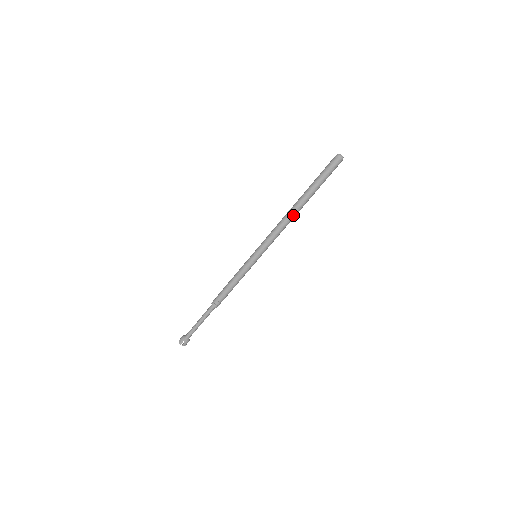
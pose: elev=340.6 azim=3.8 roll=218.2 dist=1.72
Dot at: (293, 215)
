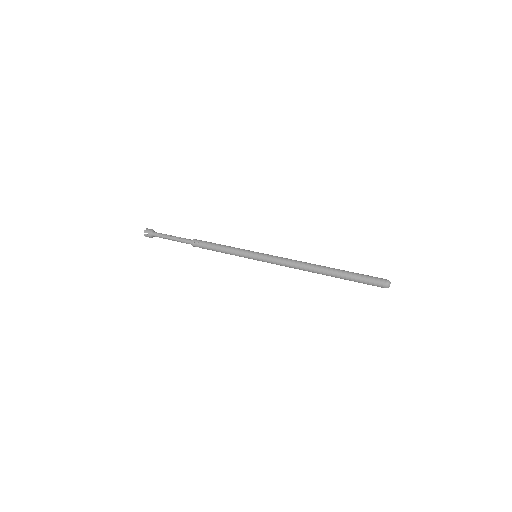
Dot at: (310, 270)
